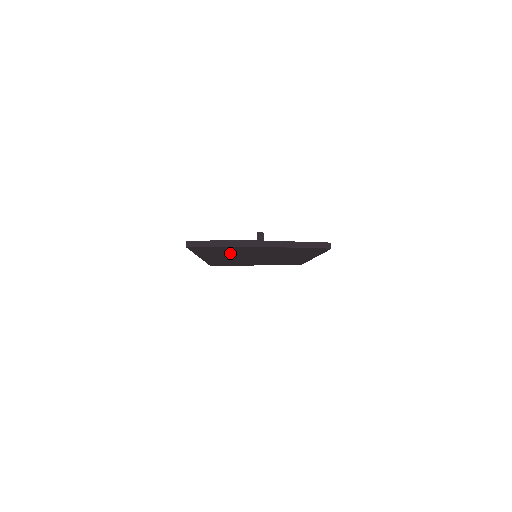
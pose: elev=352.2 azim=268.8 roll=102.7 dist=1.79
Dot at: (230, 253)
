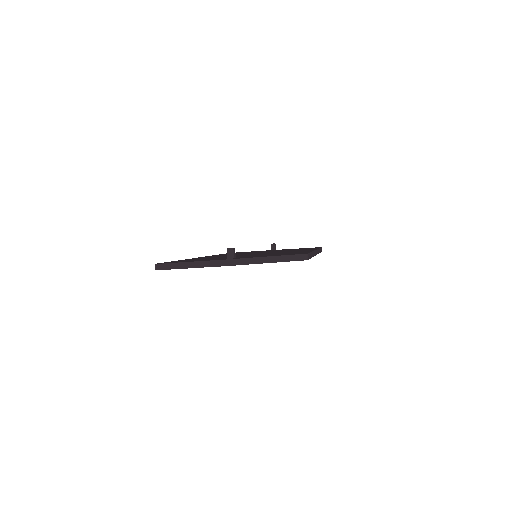
Dot at: occluded
